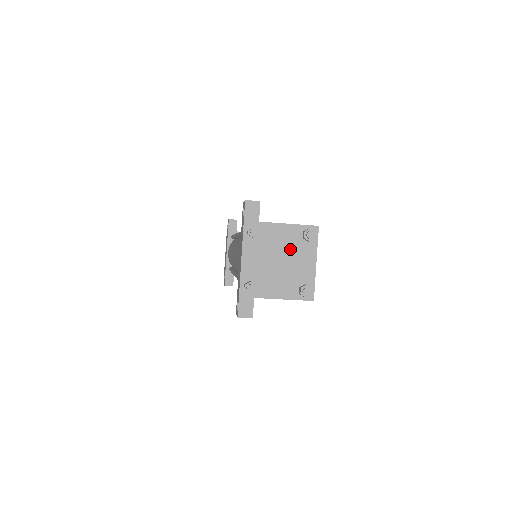
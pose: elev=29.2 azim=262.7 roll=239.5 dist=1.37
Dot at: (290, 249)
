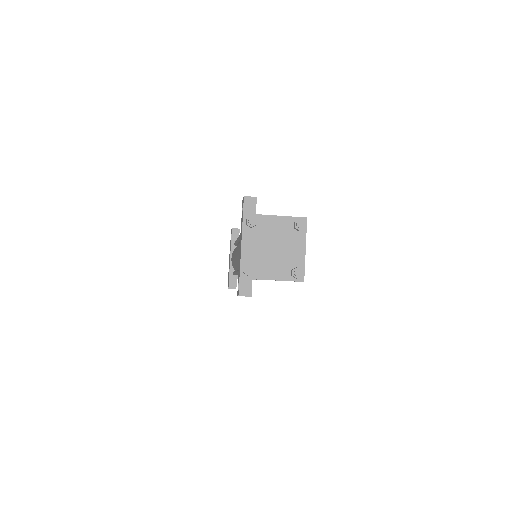
Dot at: (283, 237)
